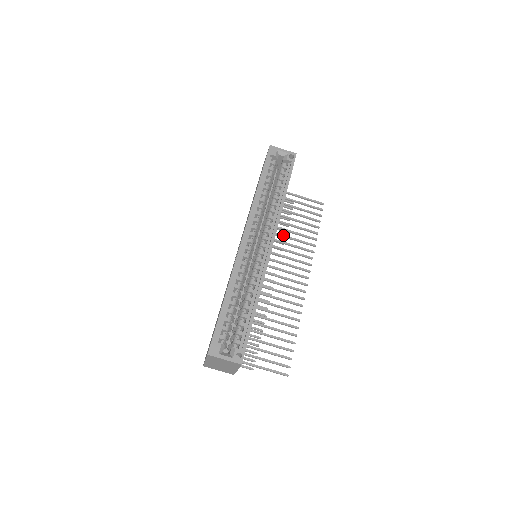
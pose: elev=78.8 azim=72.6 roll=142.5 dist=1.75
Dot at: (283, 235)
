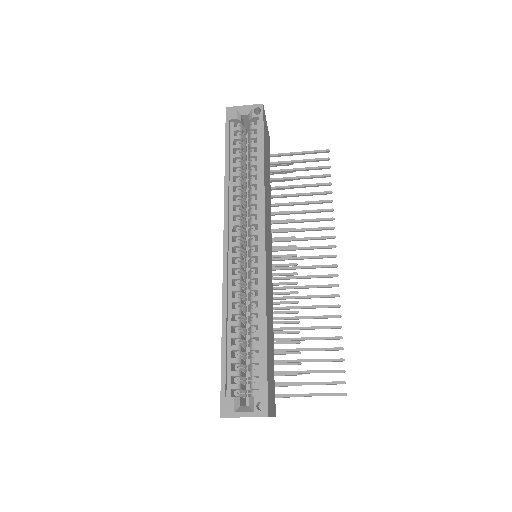
Dot at: (287, 212)
